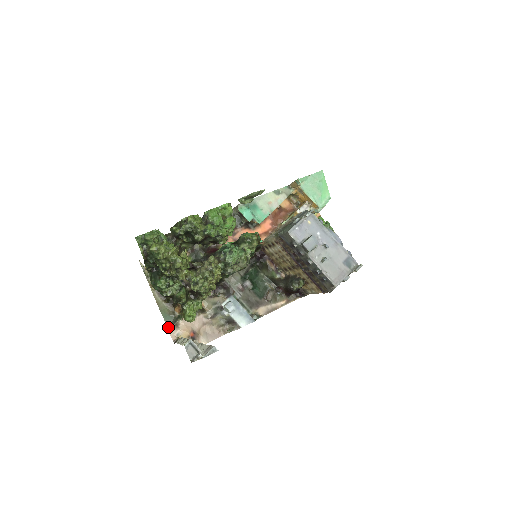
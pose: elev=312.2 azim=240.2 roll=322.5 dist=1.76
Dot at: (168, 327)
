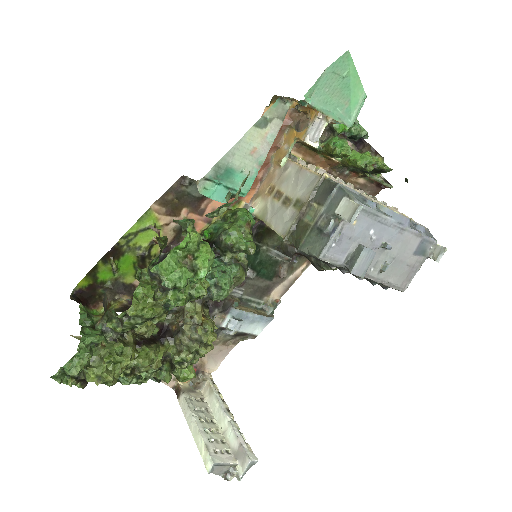
Dot at: (158, 382)
